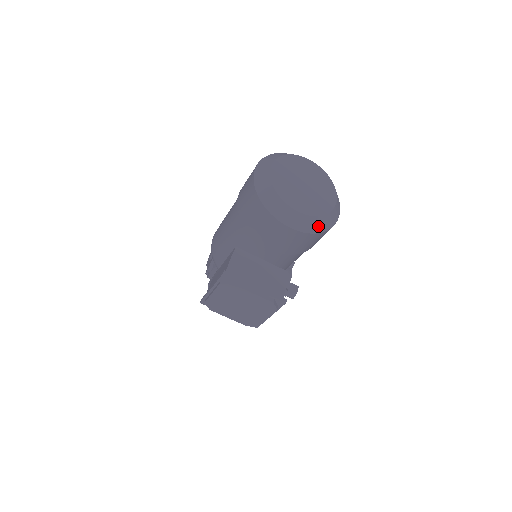
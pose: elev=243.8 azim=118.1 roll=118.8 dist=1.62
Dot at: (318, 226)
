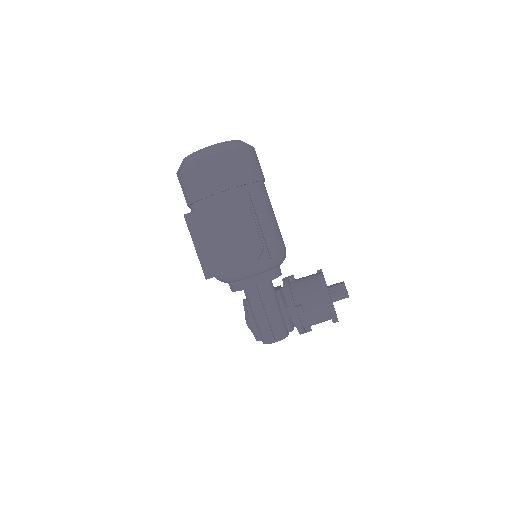
Dot at: (230, 146)
